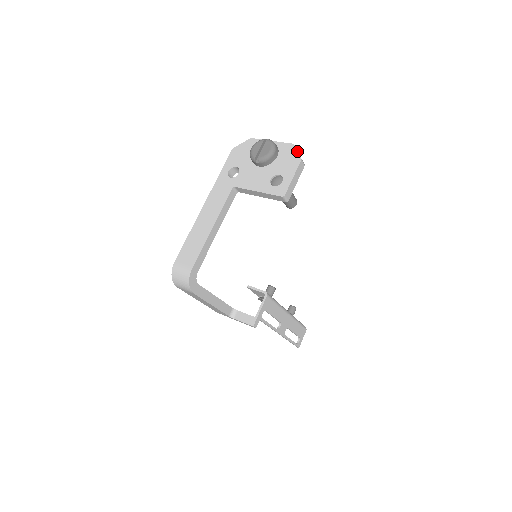
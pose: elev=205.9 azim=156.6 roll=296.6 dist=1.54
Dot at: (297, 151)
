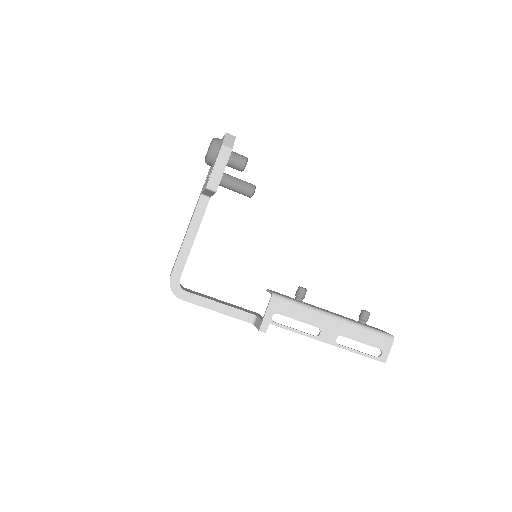
Dot at: occluded
